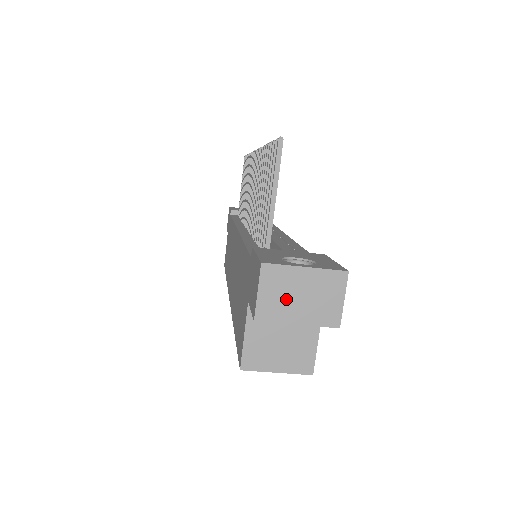
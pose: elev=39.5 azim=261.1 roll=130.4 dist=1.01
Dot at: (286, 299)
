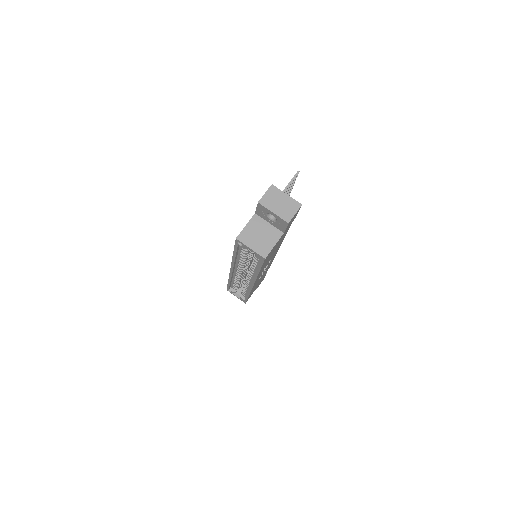
Dot at: (274, 201)
